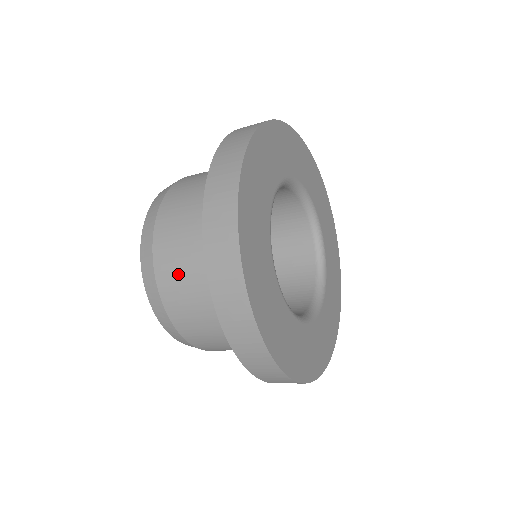
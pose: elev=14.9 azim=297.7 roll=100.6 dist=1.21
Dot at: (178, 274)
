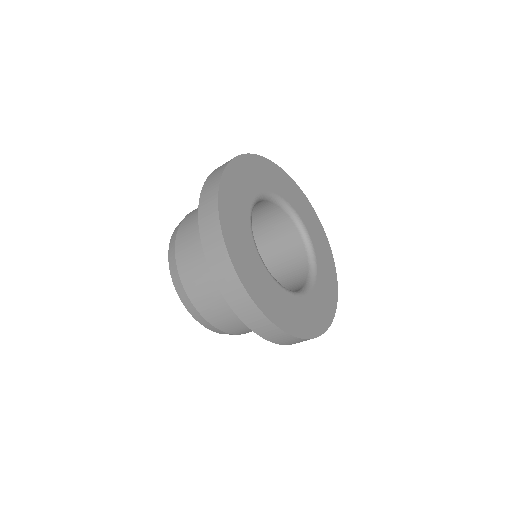
Dot at: (189, 250)
